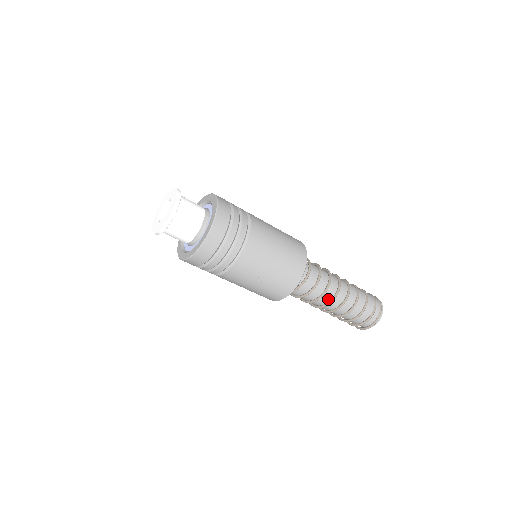
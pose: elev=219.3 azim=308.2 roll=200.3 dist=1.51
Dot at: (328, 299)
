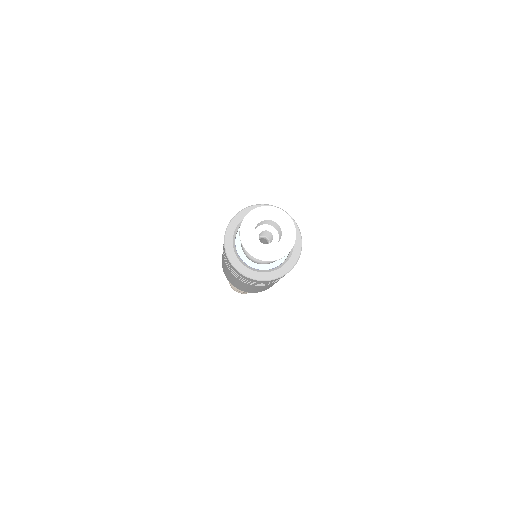
Dot at: occluded
